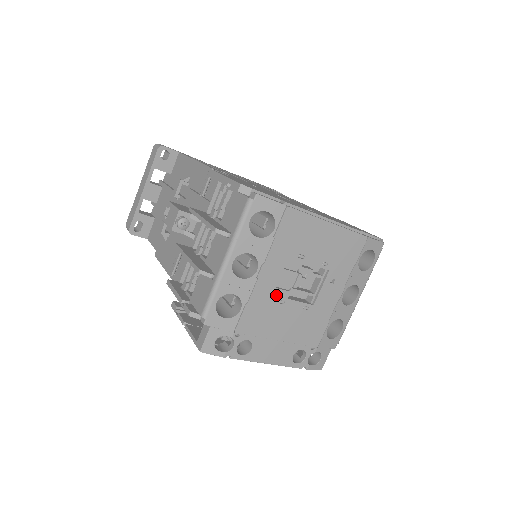
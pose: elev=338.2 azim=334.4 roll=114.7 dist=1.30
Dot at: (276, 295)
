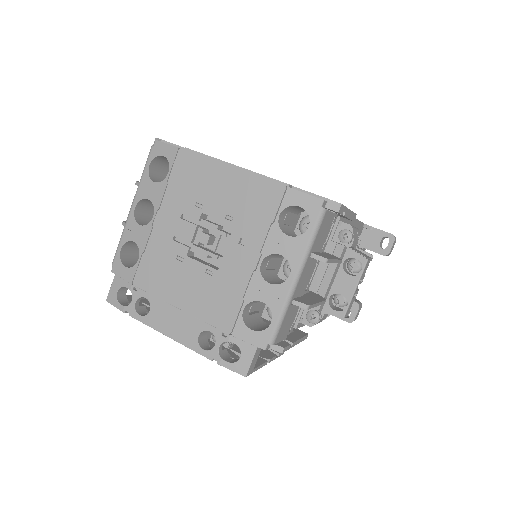
Dot at: (173, 249)
